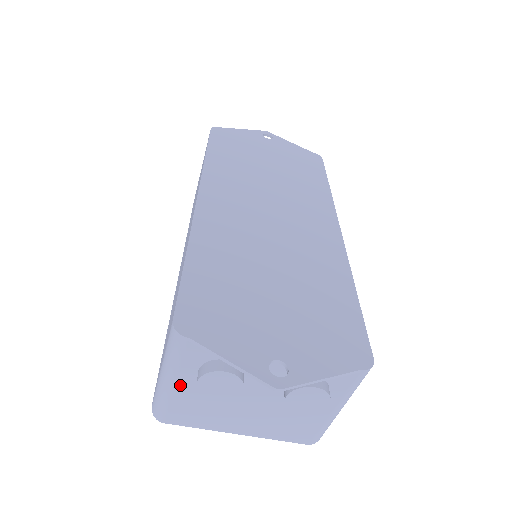
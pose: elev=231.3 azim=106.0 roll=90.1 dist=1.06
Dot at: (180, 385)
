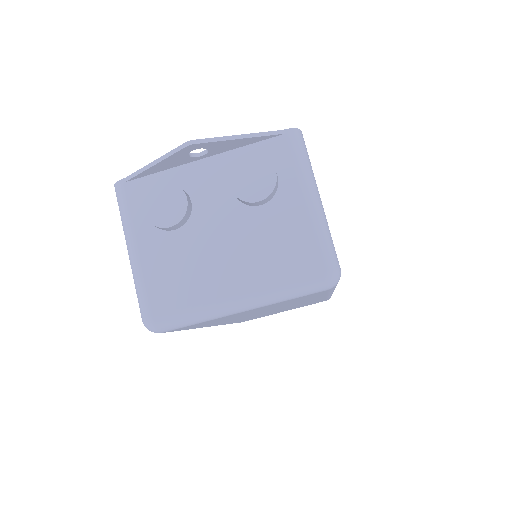
Dot at: (143, 246)
